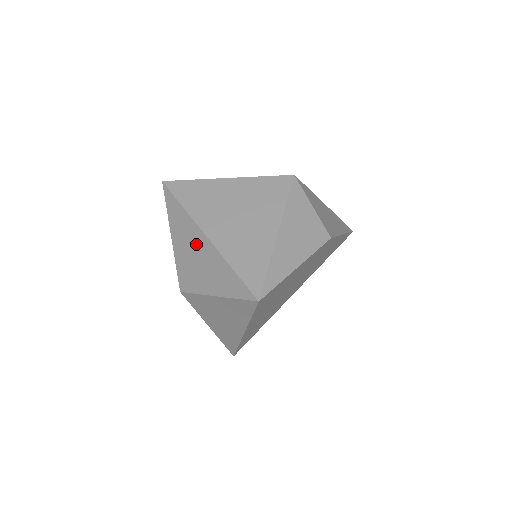
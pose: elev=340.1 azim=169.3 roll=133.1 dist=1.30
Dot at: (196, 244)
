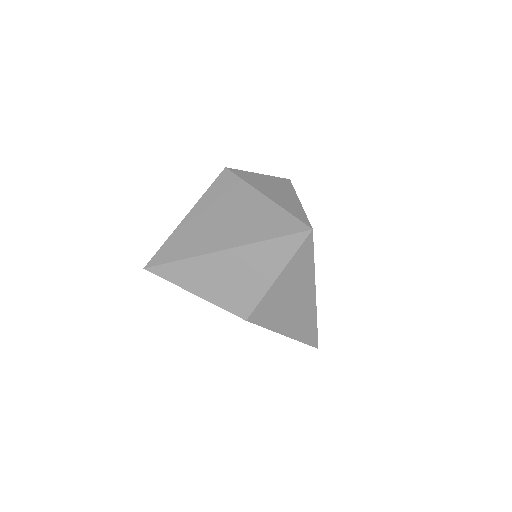
Dot at: (222, 267)
